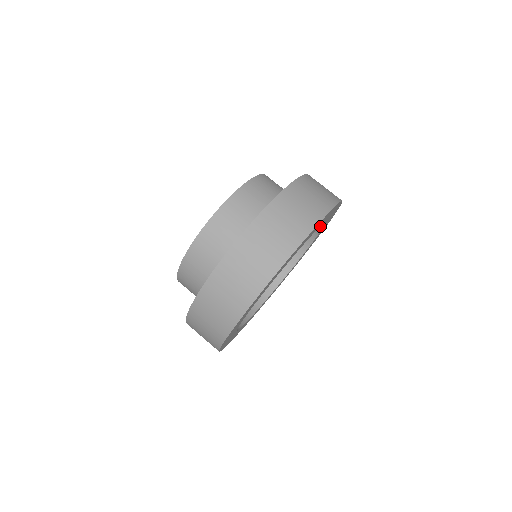
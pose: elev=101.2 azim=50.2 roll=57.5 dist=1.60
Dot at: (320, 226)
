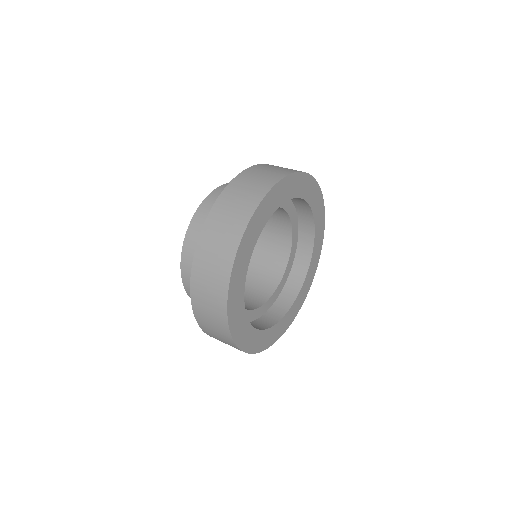
Dot at: (292, 299)
